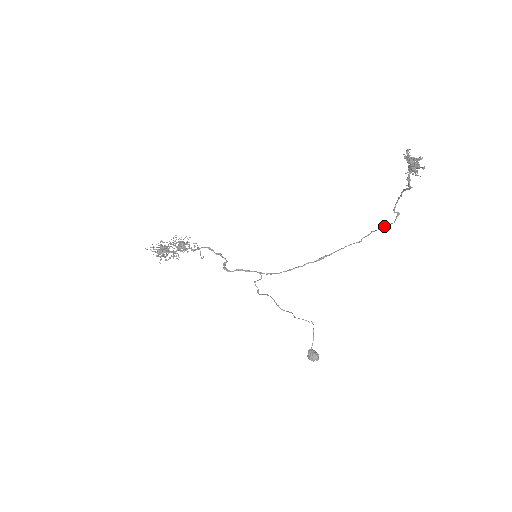
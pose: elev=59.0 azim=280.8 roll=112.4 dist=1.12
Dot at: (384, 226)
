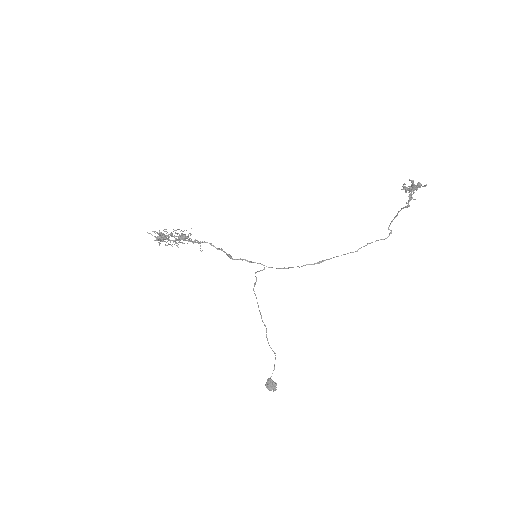
Dot at: occluded
